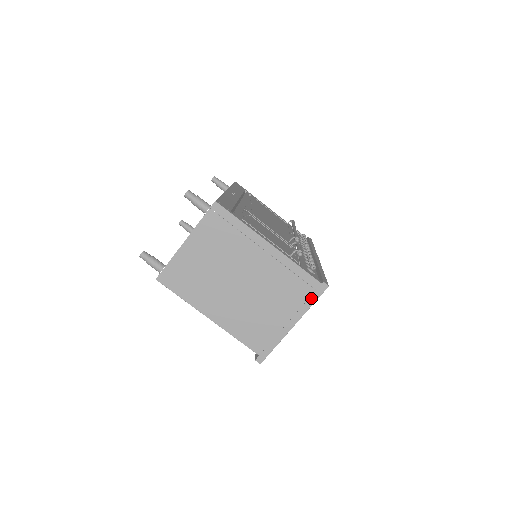
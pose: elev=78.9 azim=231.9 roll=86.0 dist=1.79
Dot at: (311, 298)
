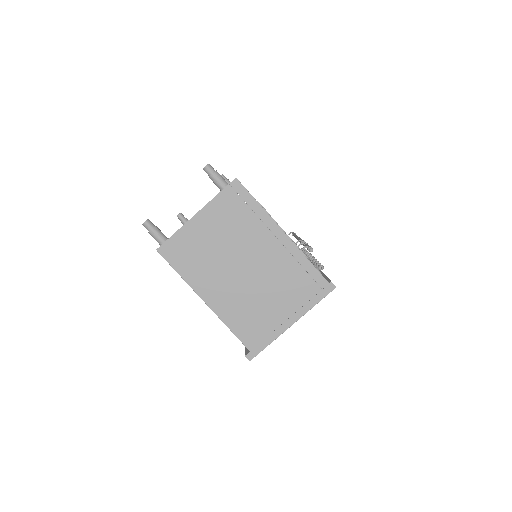
Dot at: (316, 297)
